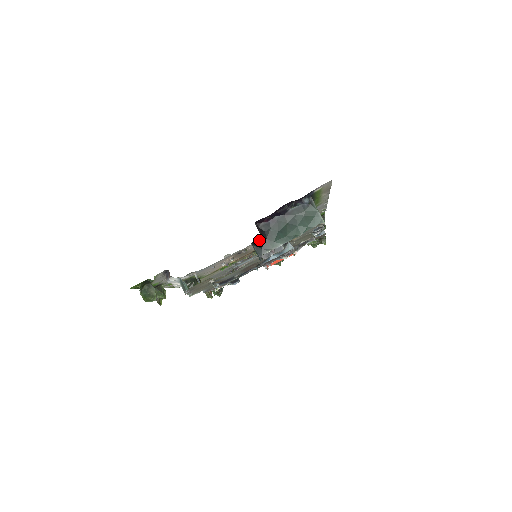
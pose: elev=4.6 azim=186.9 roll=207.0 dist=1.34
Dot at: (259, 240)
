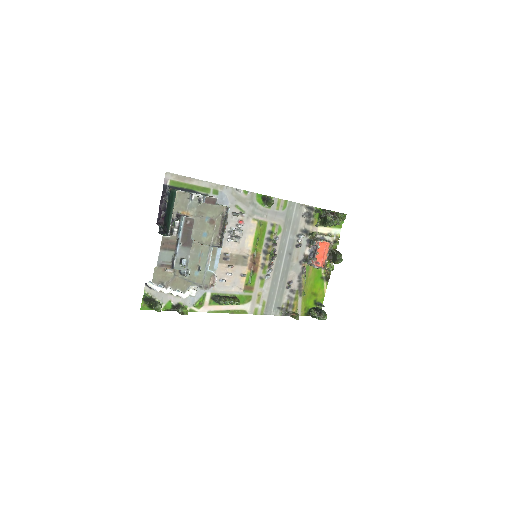
Dot at: (162, 229)
